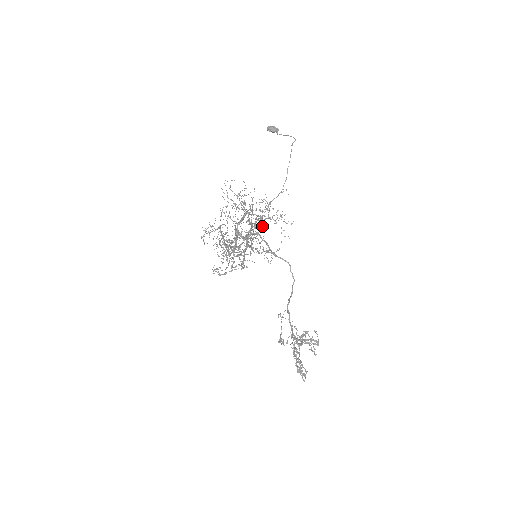
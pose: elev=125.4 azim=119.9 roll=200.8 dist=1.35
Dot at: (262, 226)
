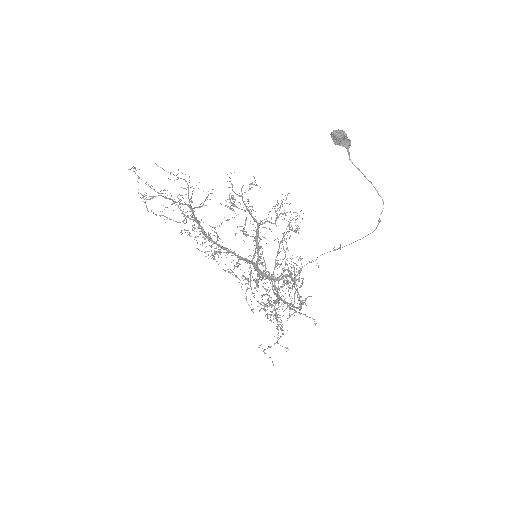
Dot at: occluded
